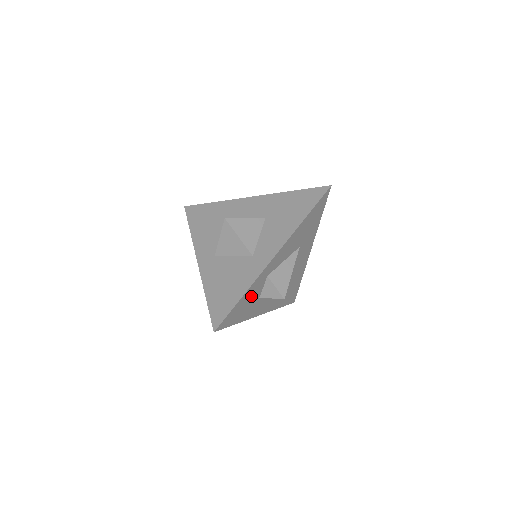
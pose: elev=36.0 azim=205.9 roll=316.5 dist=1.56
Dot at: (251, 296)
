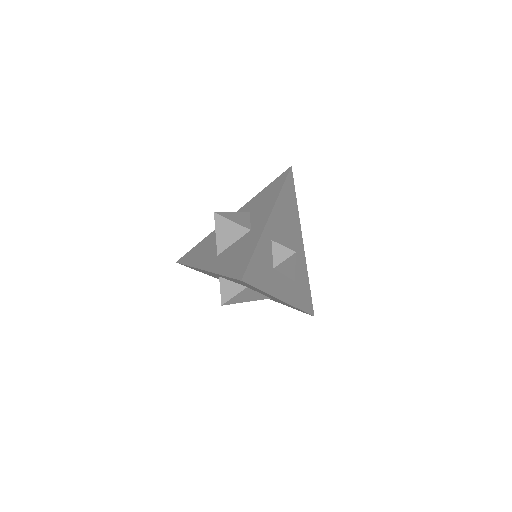
Dot at: (264, 258)
